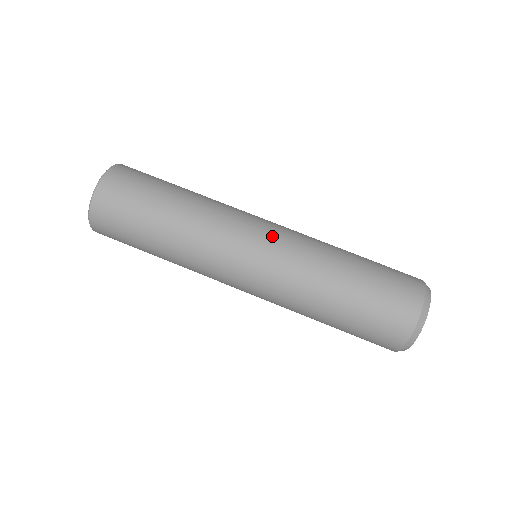
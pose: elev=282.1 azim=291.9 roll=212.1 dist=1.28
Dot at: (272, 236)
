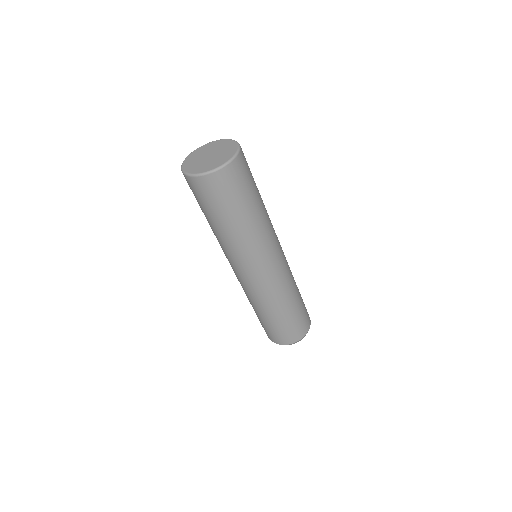
Dot at: (244, 280)
